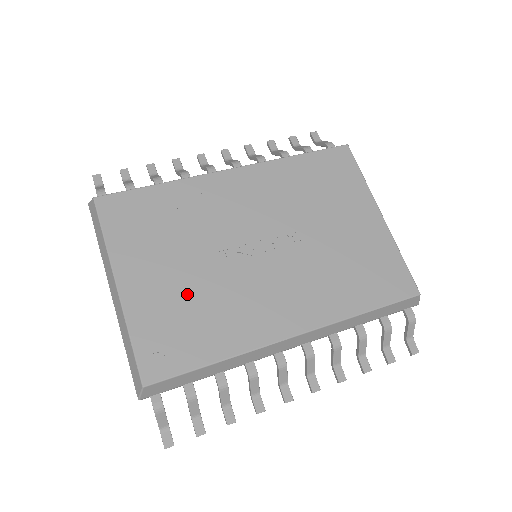
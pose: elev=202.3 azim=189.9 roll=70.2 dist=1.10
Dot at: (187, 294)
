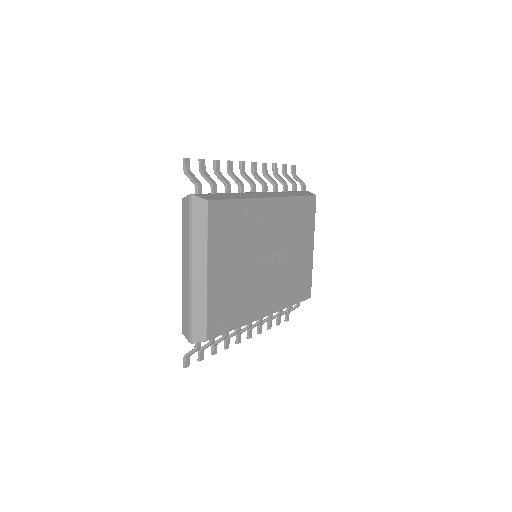
Dot at: (235, 284)
